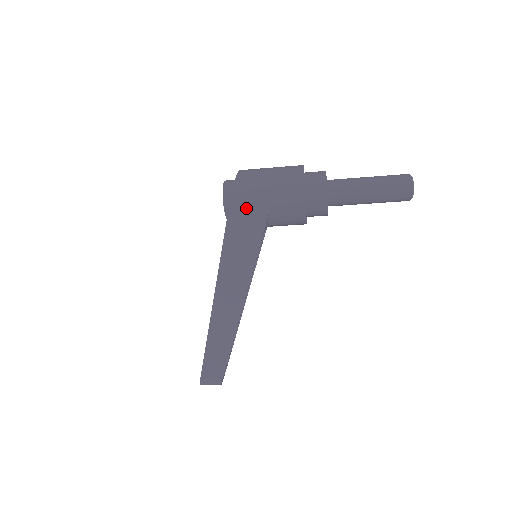
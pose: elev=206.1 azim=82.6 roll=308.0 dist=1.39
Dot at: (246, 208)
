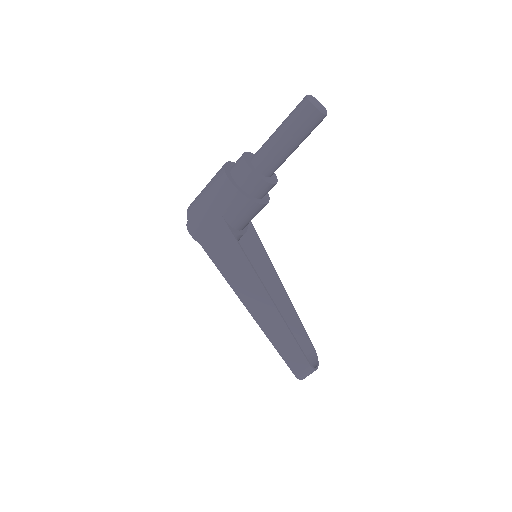
Dot at: (209, 233)
